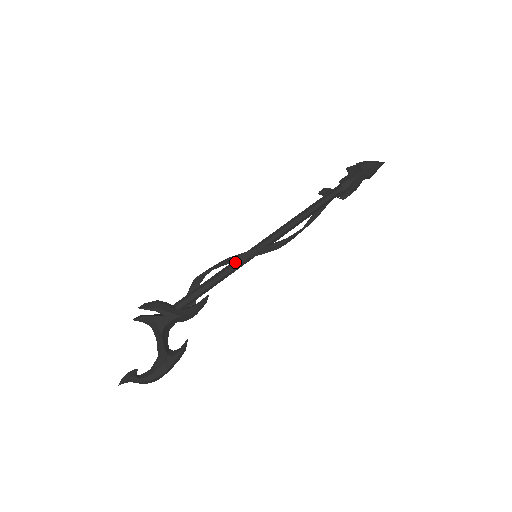
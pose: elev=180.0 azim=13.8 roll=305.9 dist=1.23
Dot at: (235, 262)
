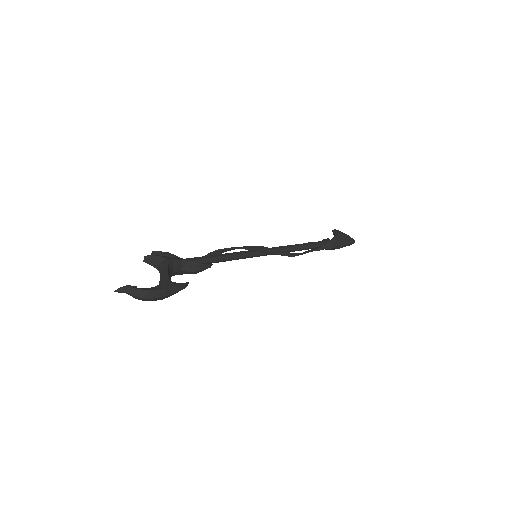
Dot at: (238, 252)
